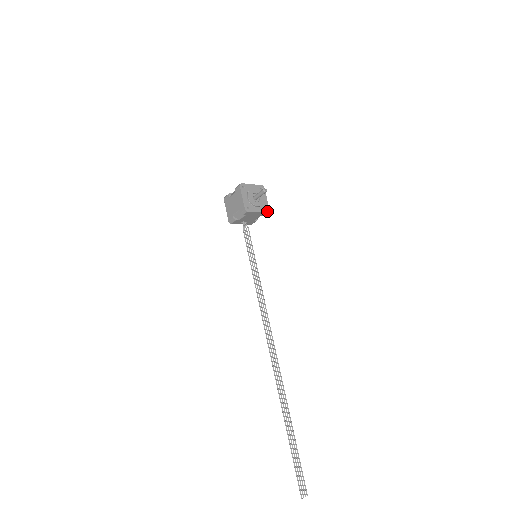
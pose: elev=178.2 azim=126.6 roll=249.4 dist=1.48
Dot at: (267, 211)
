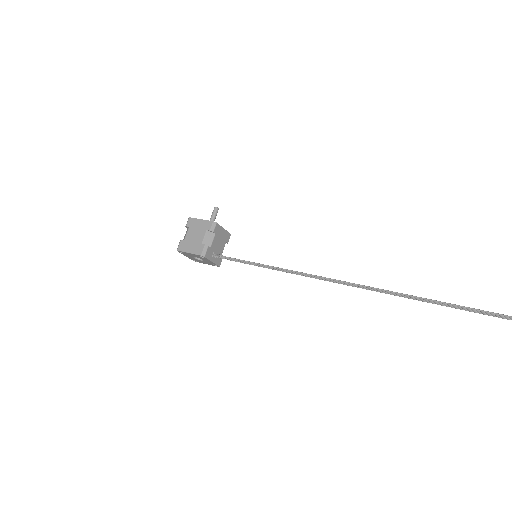
Dot at: (229, 233)
